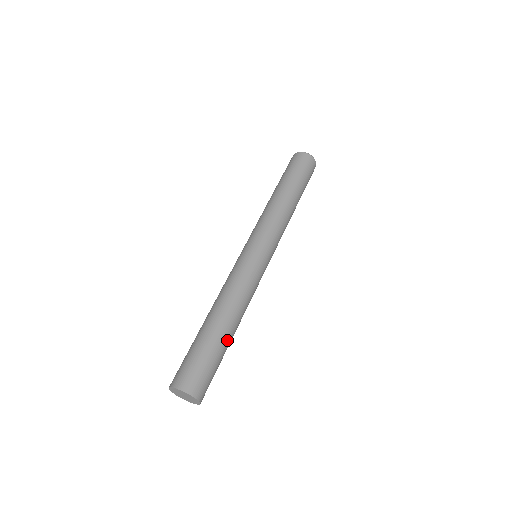
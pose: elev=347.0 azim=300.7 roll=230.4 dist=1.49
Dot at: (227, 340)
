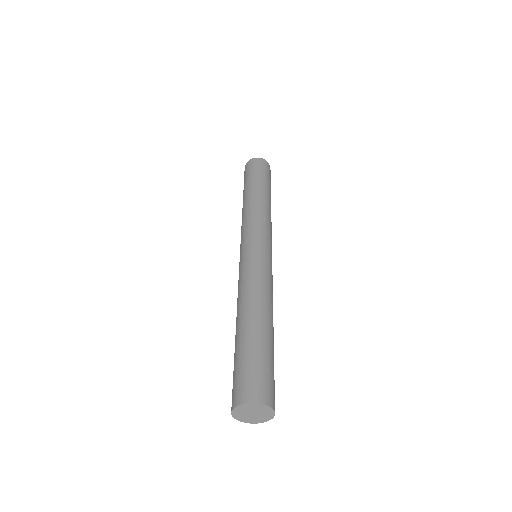
Dot at: (273, 342)
